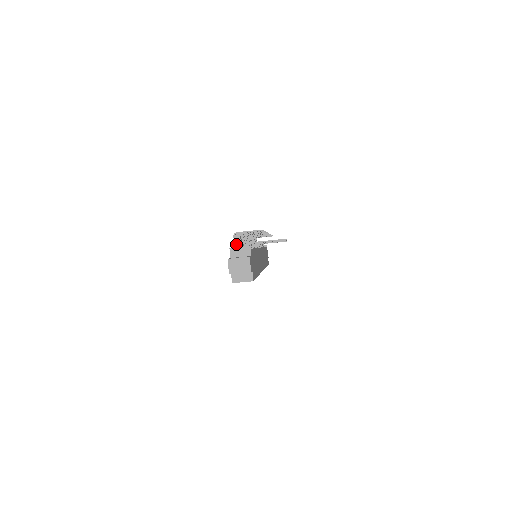
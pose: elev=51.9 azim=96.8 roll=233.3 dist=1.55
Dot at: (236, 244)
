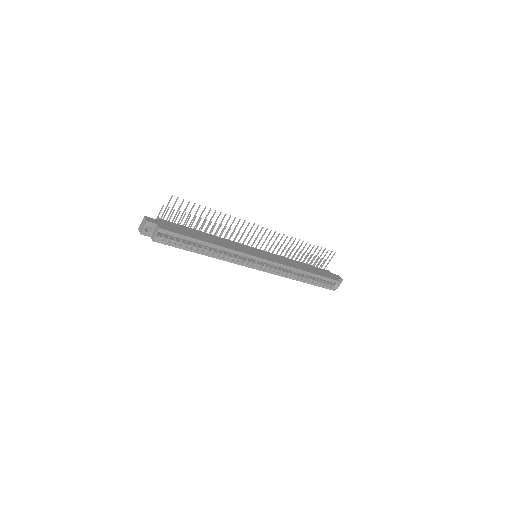
Dot at: occluded
